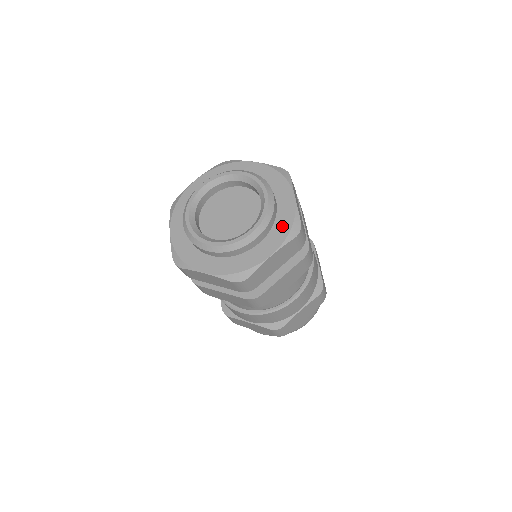
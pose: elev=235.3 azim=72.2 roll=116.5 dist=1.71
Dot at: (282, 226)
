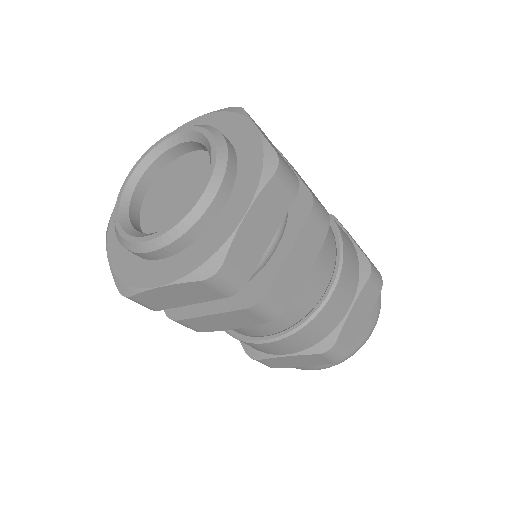
Dot at: (249, 169)
